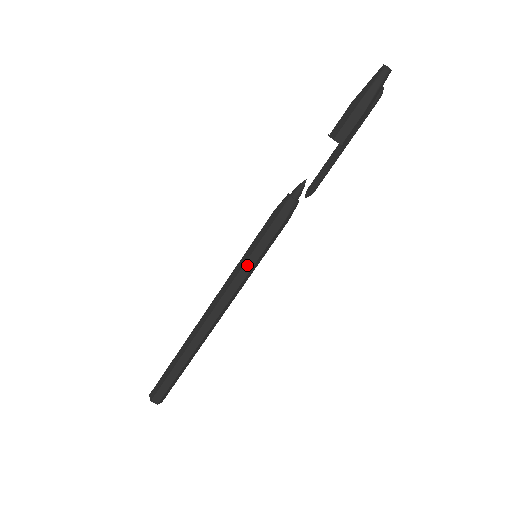
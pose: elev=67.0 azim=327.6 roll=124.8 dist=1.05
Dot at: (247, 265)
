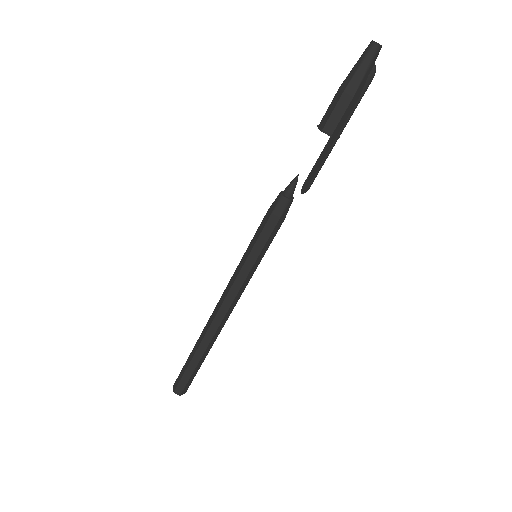
Dot at: (246, 266)
